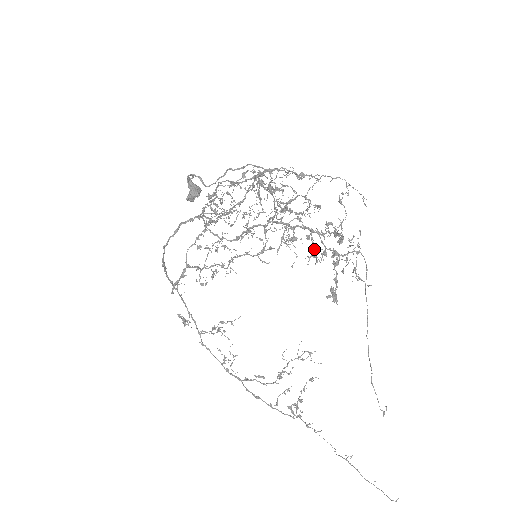
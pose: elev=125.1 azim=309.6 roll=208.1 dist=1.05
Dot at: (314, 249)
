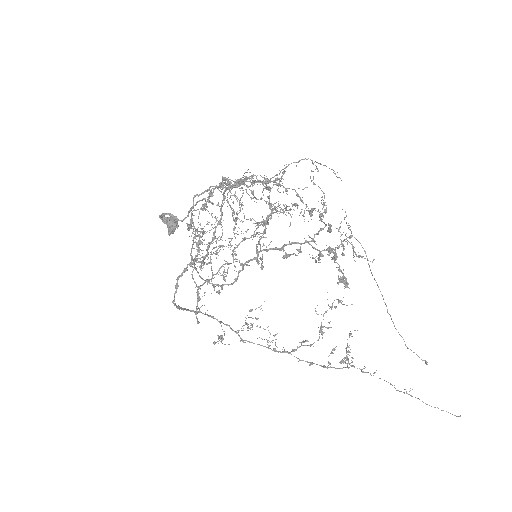
Dot at: occluded
